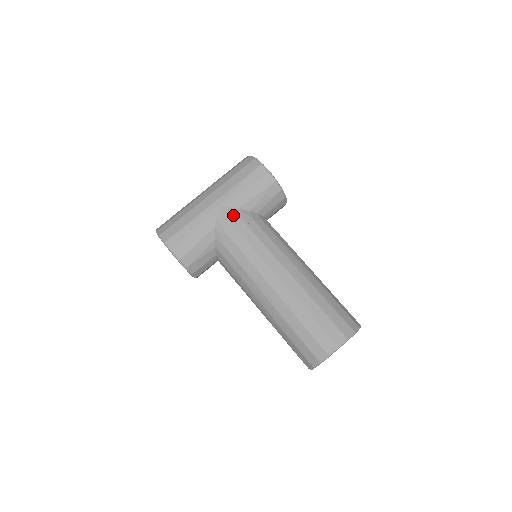
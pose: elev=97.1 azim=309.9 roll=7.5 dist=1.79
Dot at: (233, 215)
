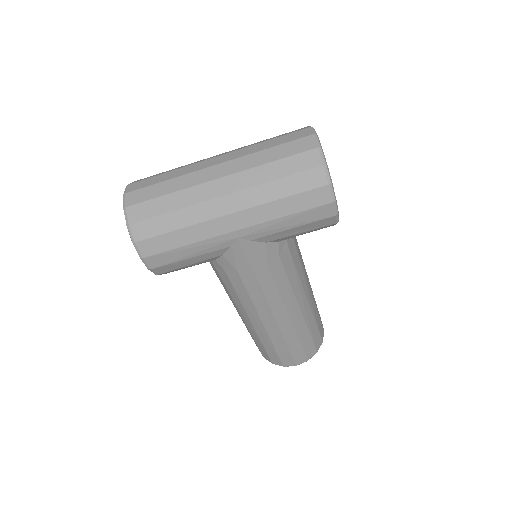
Dot at: (255, 252)
